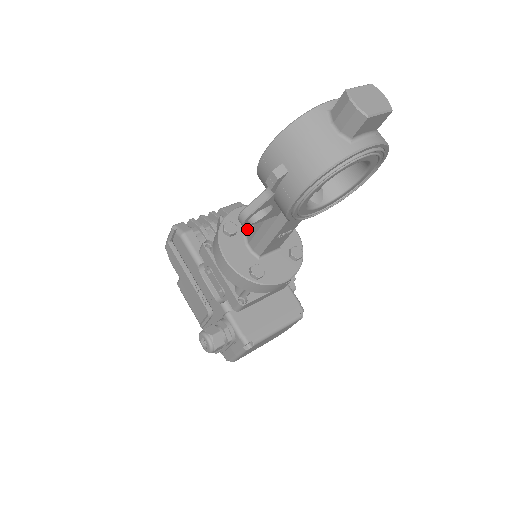
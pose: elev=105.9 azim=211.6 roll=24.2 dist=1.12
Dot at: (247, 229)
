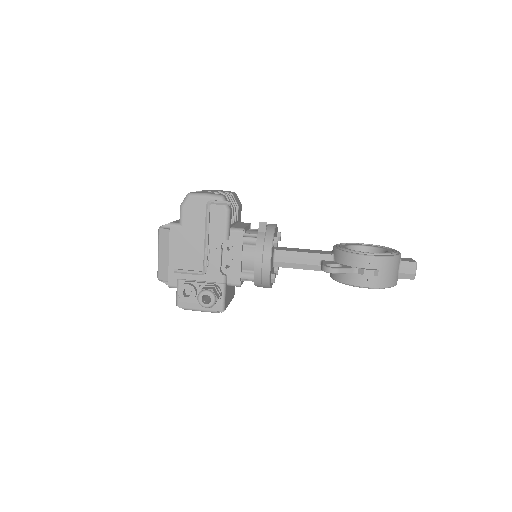
Dot at: occluded
